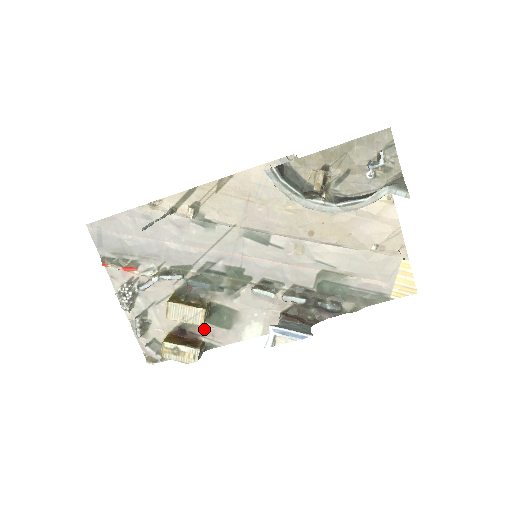
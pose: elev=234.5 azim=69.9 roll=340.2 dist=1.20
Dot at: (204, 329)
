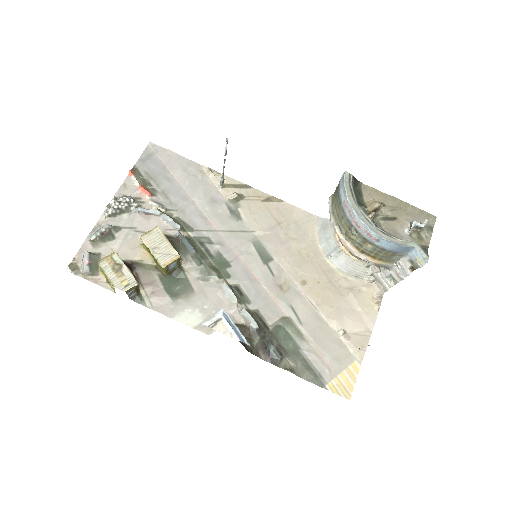
Dot at: (151, 281)
